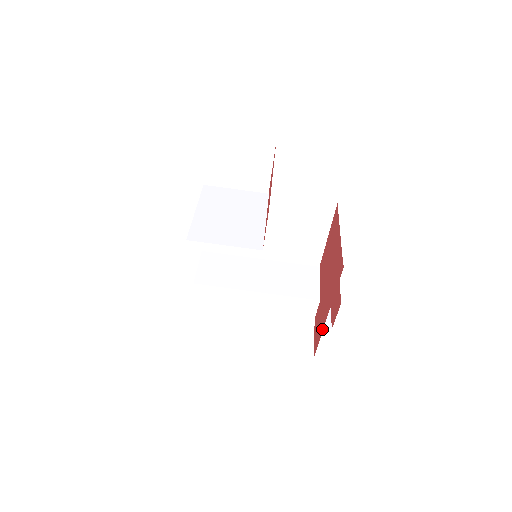
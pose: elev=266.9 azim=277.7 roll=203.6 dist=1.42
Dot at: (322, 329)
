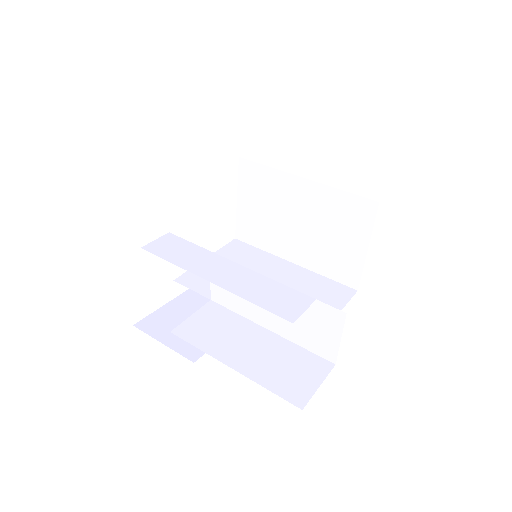
Dot at: occluded
